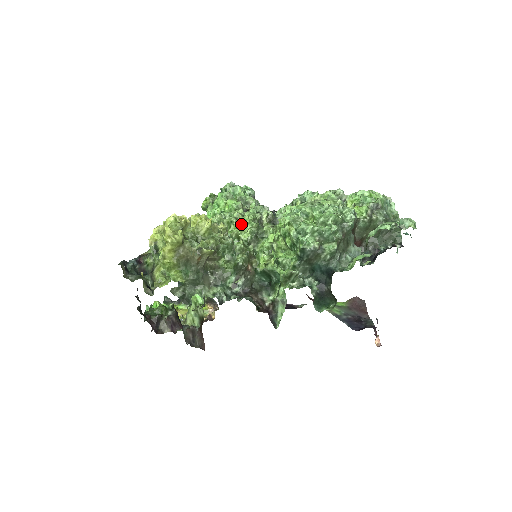
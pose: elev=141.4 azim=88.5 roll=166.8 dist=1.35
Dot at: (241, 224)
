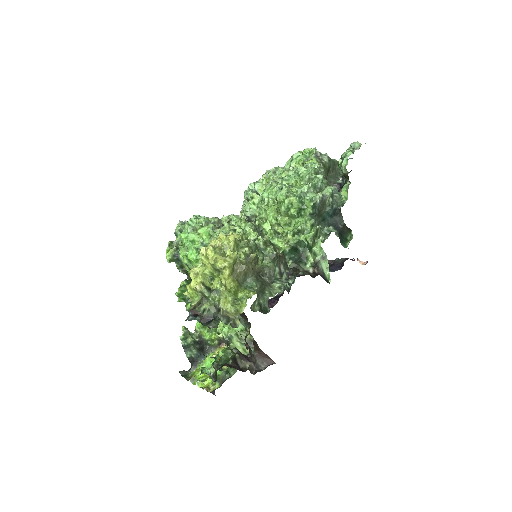
Dot at: (241, 230)
